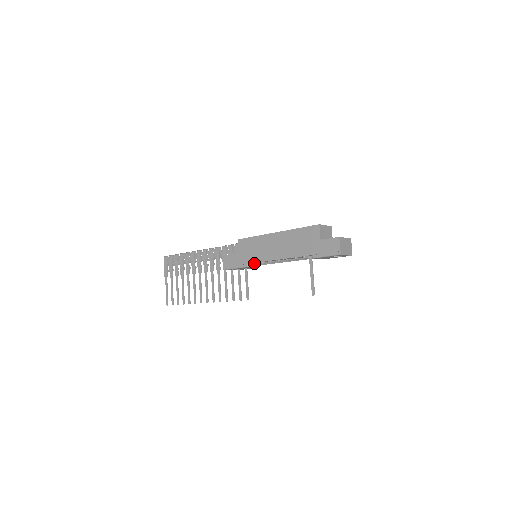
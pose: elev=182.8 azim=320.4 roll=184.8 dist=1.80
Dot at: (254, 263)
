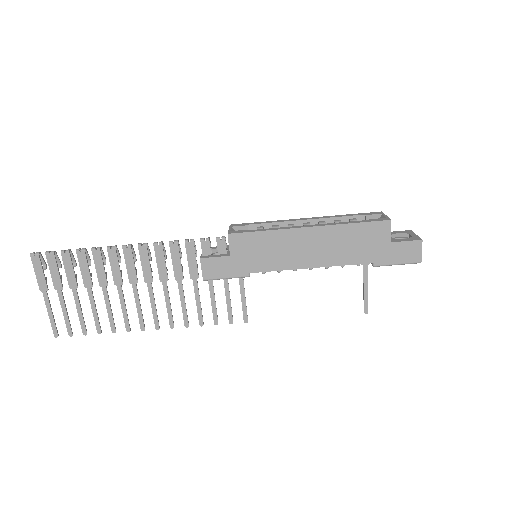
Dot at: (263, 272)
